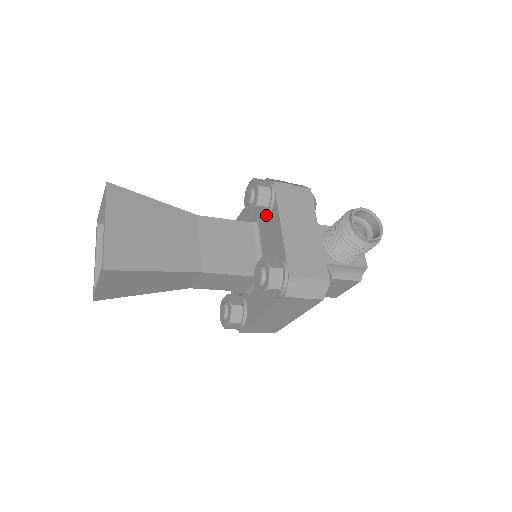
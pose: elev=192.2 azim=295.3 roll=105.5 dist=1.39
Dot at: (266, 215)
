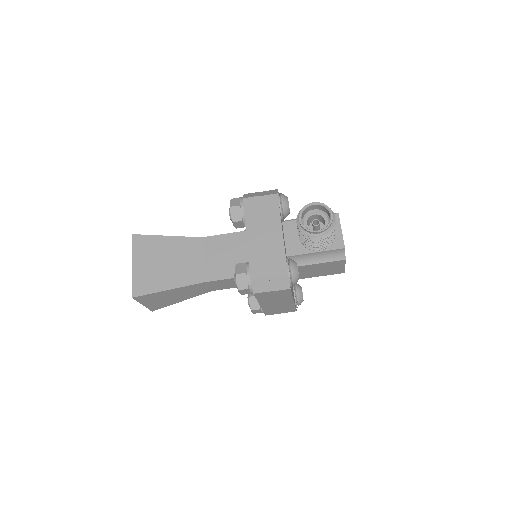
Dot at: occluded
